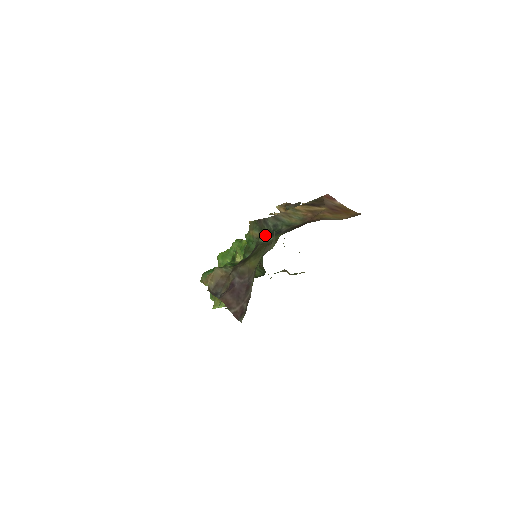
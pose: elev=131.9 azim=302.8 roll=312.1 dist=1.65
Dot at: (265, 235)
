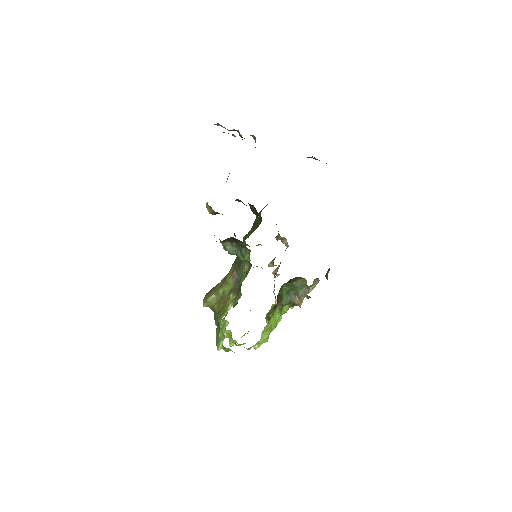
Dot at: occluded
